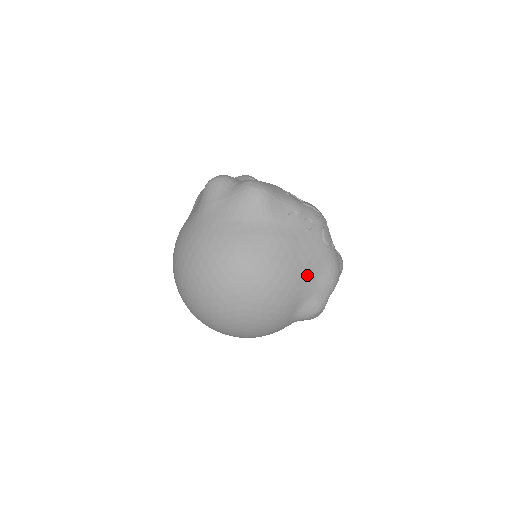
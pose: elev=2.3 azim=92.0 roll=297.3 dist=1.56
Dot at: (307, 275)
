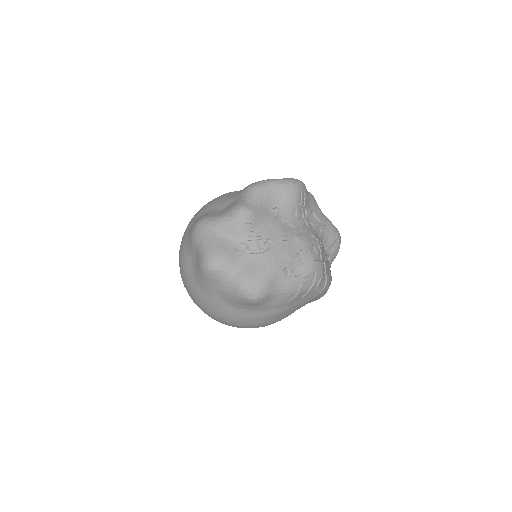
Dot at: occluded
